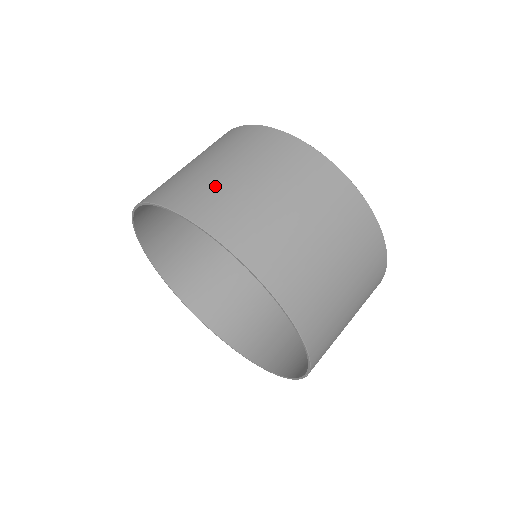
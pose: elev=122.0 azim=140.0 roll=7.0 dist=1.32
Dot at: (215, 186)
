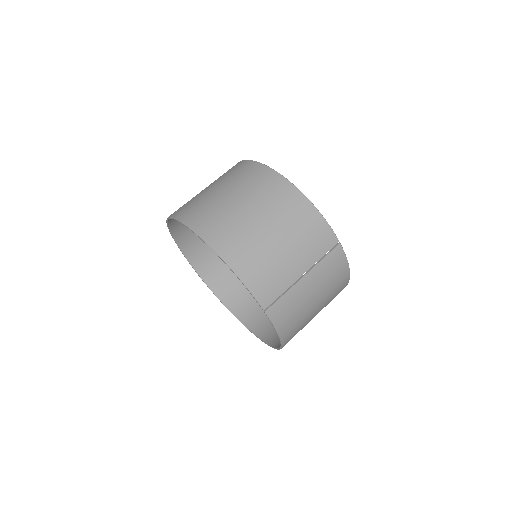
Dot at: occluded
